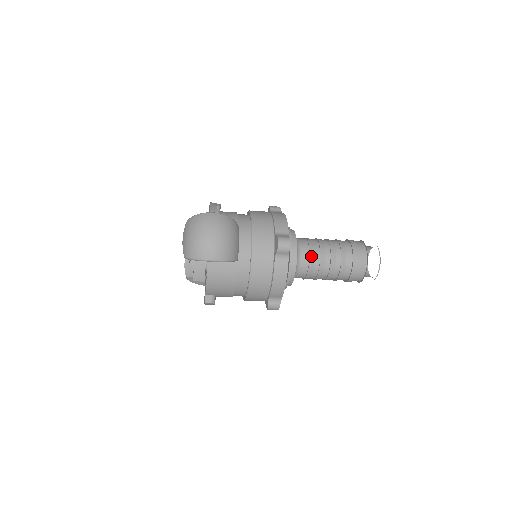
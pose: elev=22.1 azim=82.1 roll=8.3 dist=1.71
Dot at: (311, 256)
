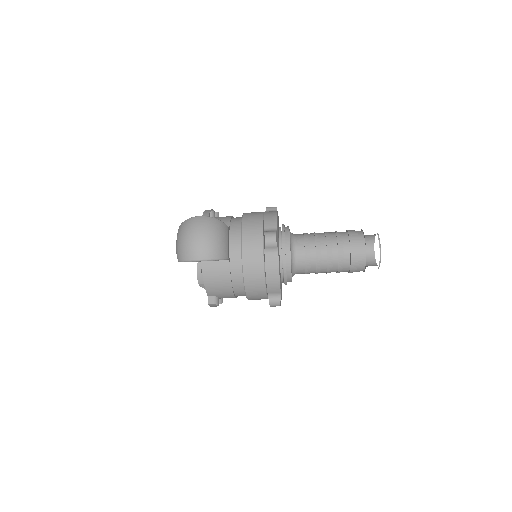
Dot at: (306, 249)
